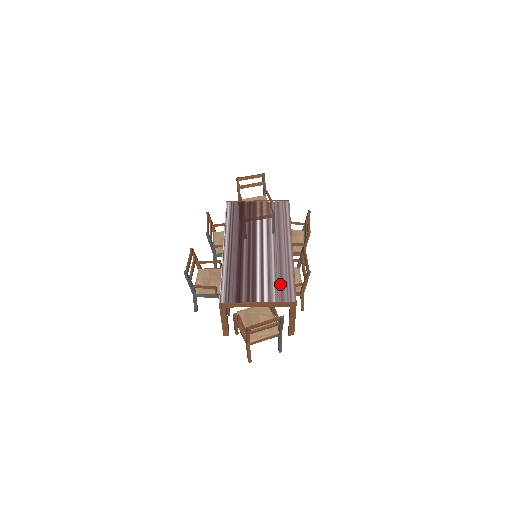
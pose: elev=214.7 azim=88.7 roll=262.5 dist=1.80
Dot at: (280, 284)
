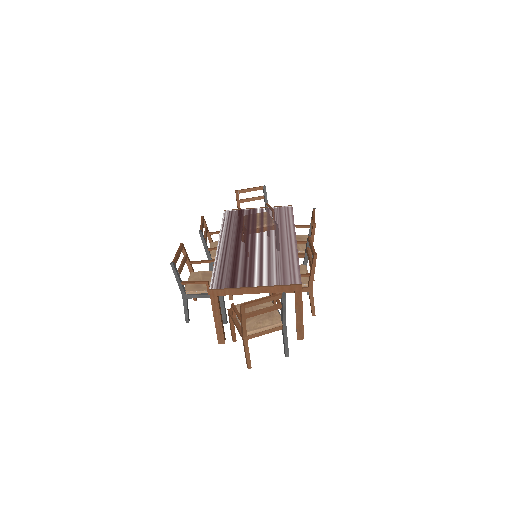
Dot at: (282, 270)
